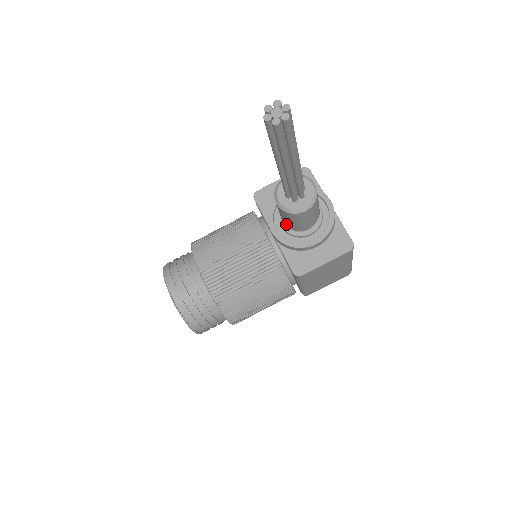
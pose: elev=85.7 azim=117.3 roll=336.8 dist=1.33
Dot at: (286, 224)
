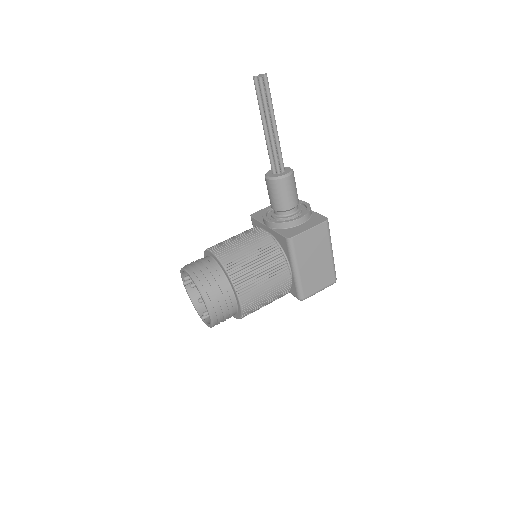
Dot at: (276, 206)
